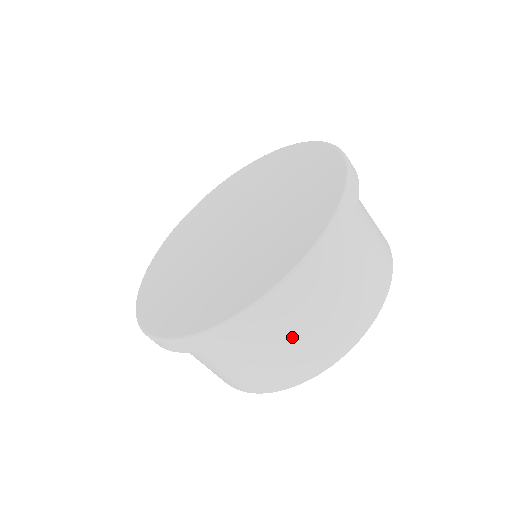
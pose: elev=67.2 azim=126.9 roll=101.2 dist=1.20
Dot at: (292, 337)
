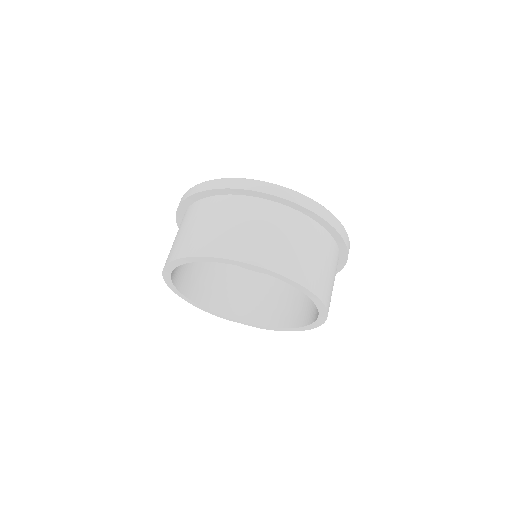
Dot at: (265, 227)
